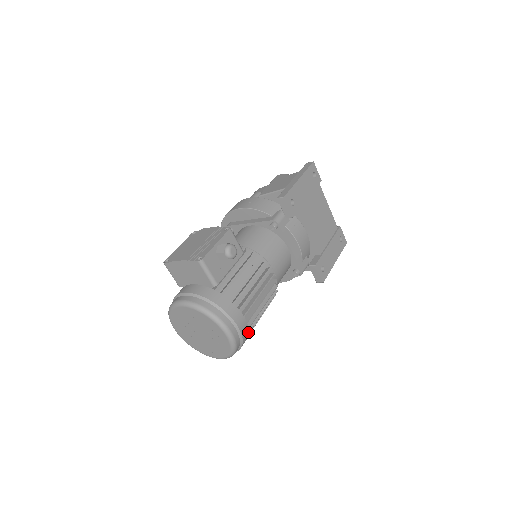
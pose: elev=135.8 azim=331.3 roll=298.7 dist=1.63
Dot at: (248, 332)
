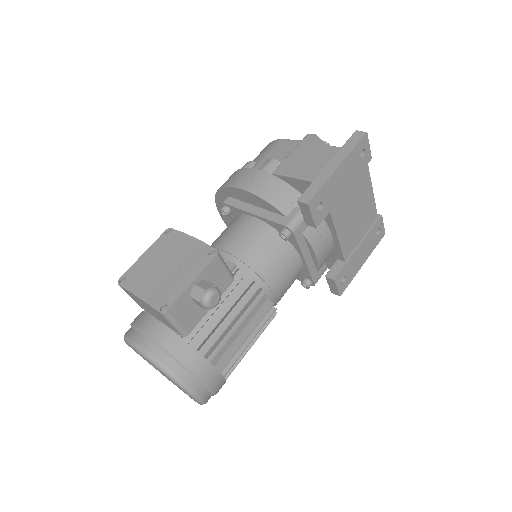
Dot at: (225, 382)
